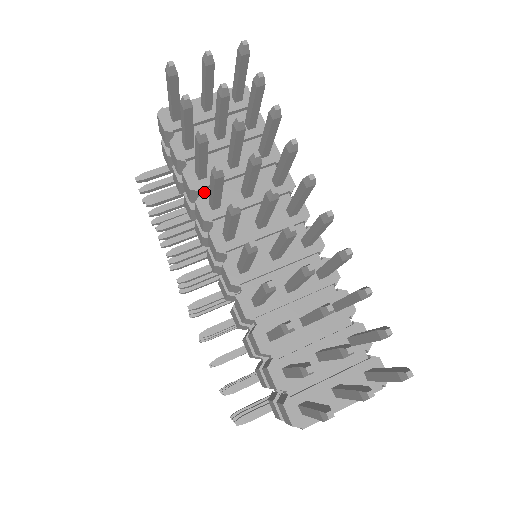
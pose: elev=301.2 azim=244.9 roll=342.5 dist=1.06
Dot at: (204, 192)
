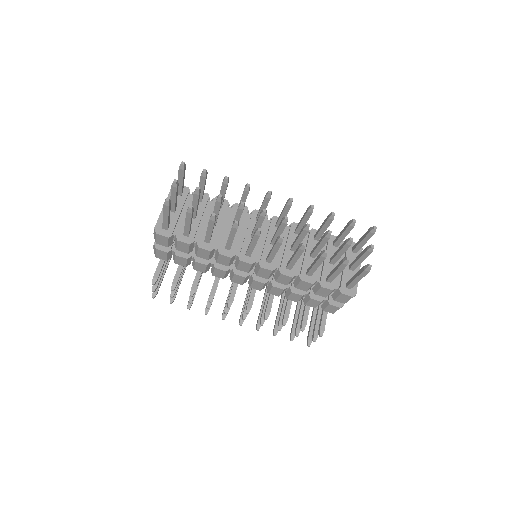
Dot at: (216, 247)
